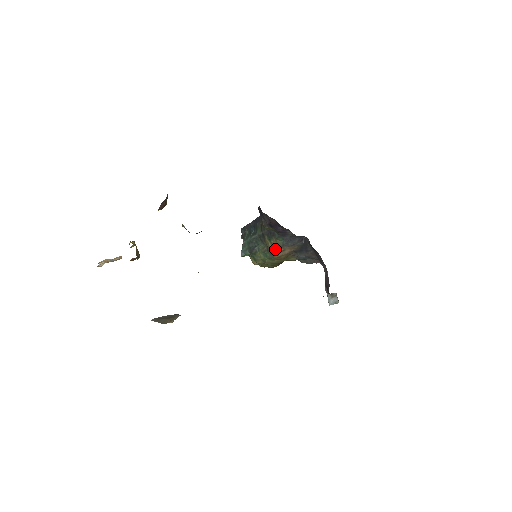
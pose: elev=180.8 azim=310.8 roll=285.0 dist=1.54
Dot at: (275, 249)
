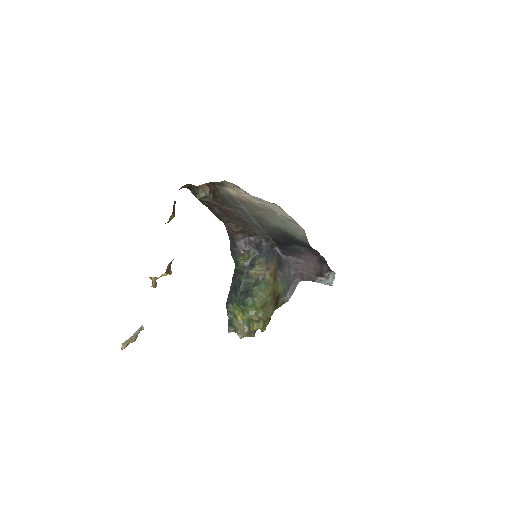
Dot at: (263, 270)
